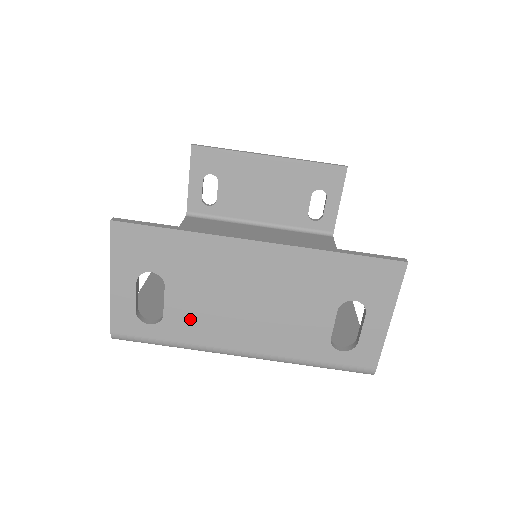
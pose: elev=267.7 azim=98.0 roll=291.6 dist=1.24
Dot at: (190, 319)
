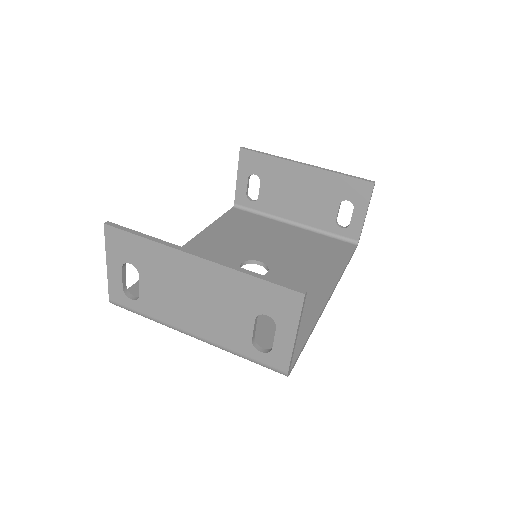
Dot at: (156, 302)
